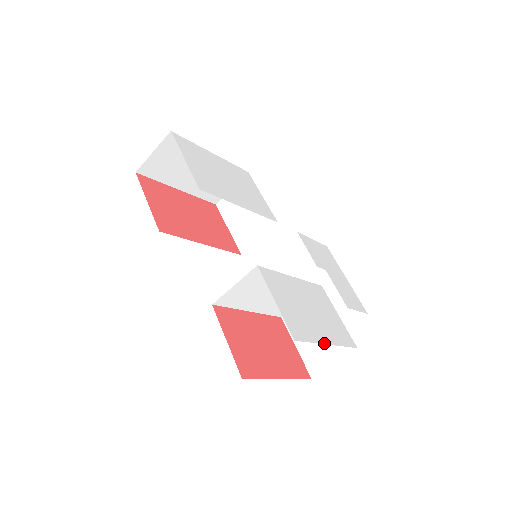
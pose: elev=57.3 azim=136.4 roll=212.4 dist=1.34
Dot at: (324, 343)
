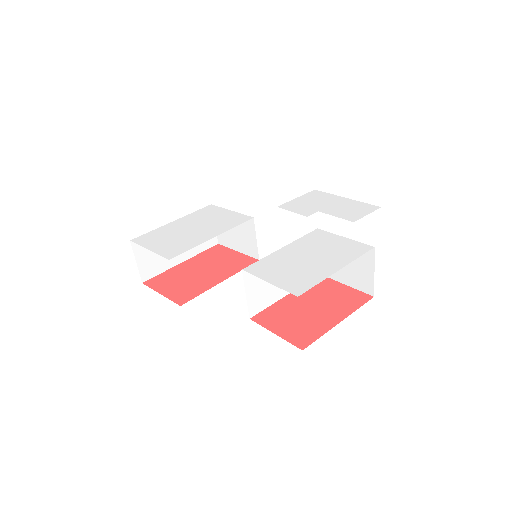
Dot at: occluded
